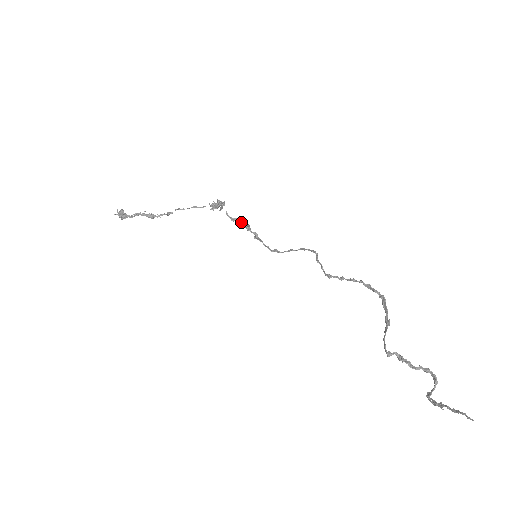
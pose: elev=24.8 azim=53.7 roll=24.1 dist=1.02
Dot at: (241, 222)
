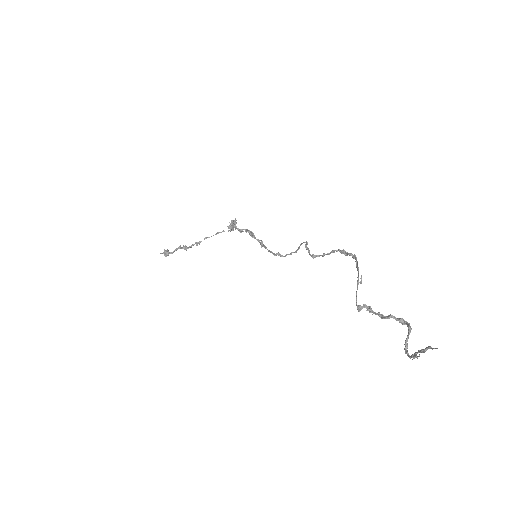
Dot at: (246, 231)
